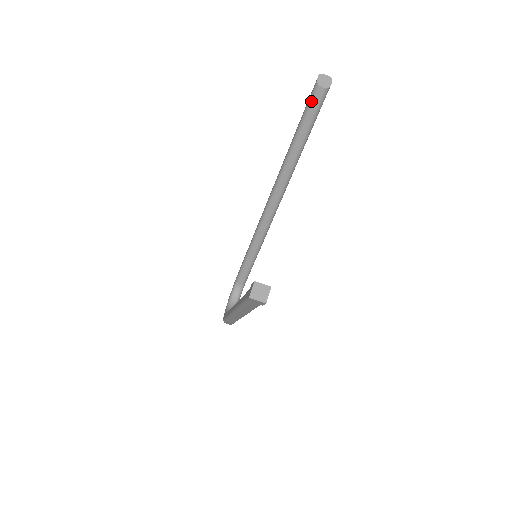
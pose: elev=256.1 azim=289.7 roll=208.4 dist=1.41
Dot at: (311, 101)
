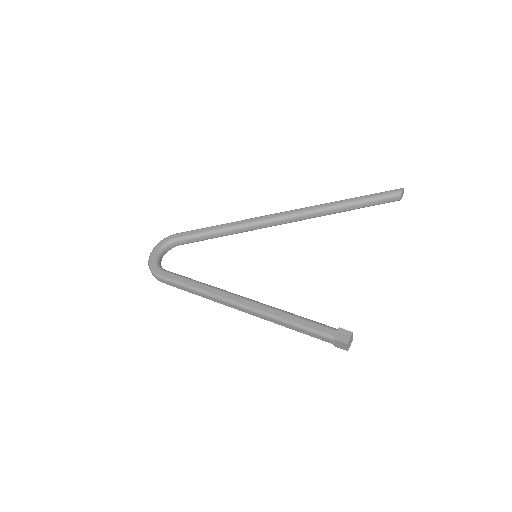
Dot at: (387, 197)
